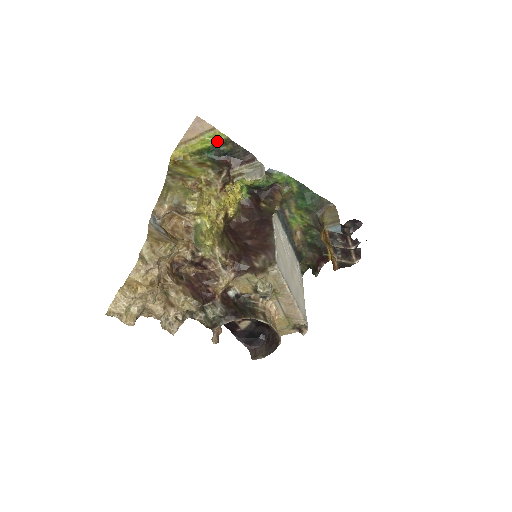
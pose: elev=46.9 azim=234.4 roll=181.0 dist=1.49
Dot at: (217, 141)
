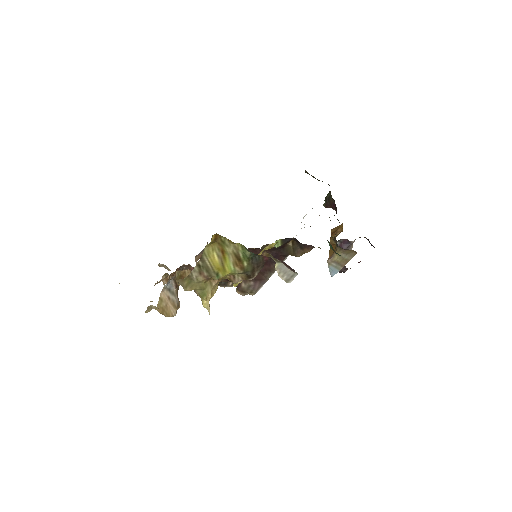
Dot at: occluded
